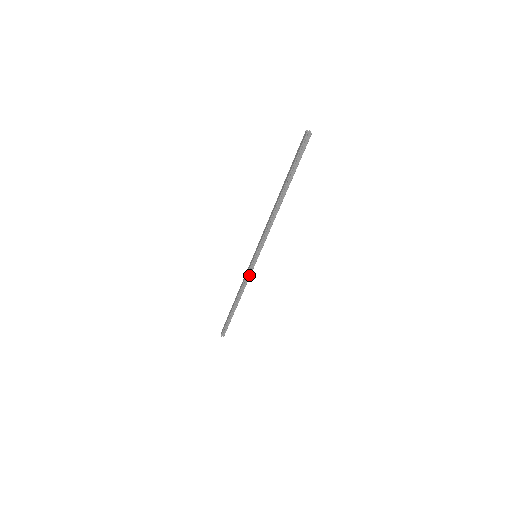
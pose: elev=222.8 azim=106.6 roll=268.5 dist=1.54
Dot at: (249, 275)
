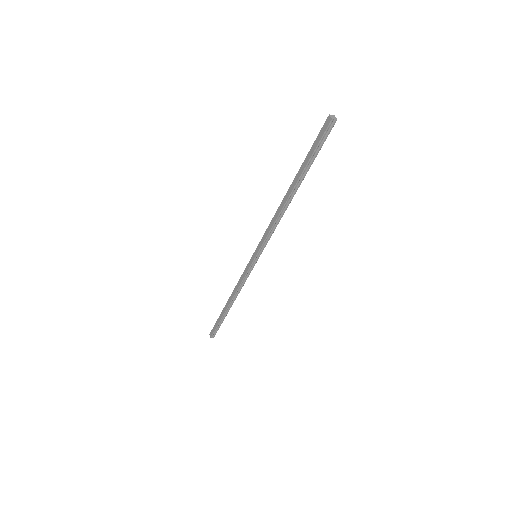
Dot at: (247, 276)
